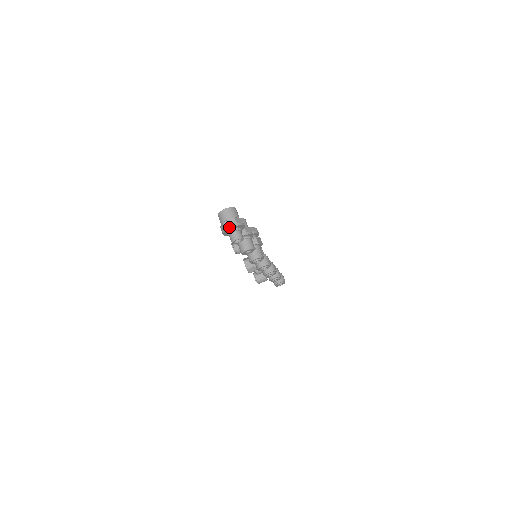
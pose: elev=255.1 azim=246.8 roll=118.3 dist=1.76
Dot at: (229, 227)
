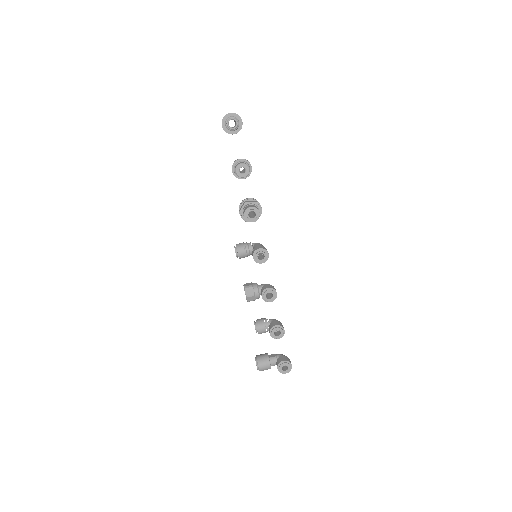
Dot at: (228, 113)
